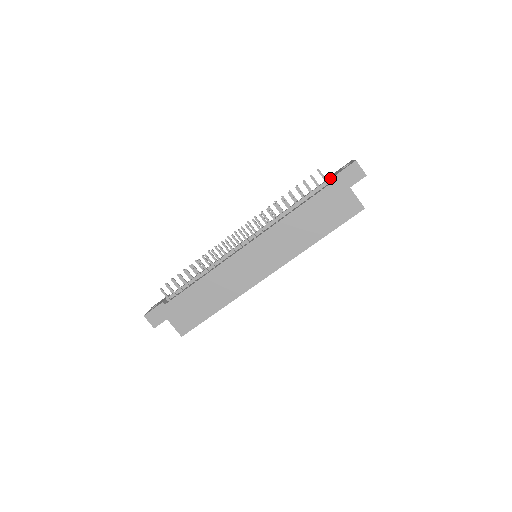
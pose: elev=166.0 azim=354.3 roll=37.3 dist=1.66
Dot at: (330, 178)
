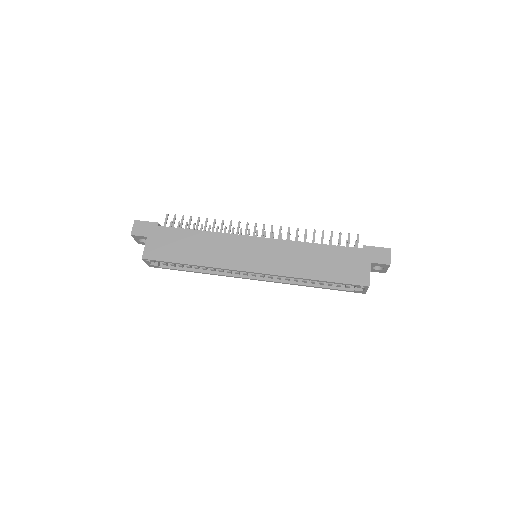
Dot at: occluded
